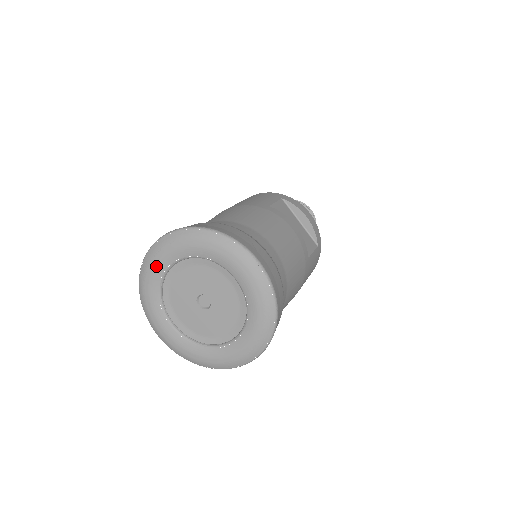
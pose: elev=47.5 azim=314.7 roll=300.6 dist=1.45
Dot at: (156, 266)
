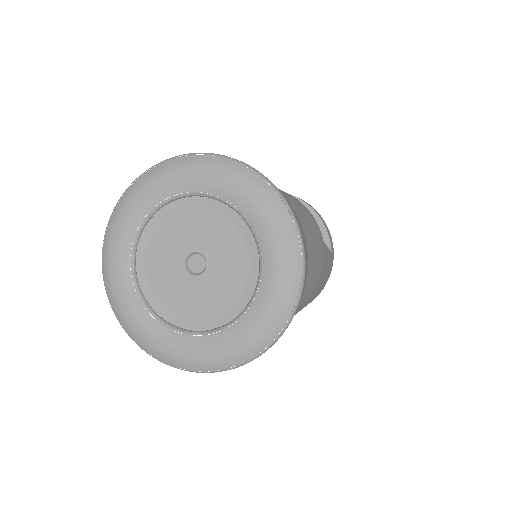
Dot at: (132, 211)
